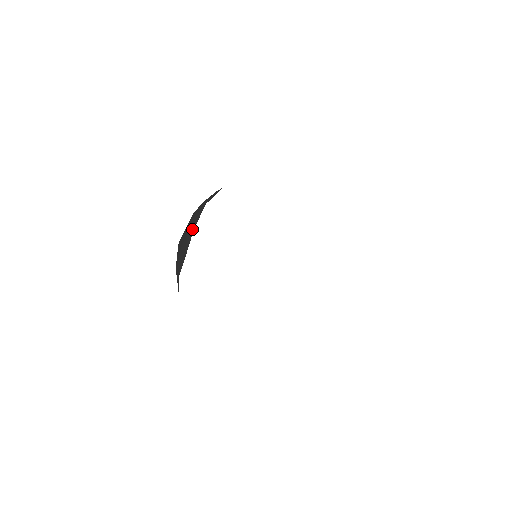
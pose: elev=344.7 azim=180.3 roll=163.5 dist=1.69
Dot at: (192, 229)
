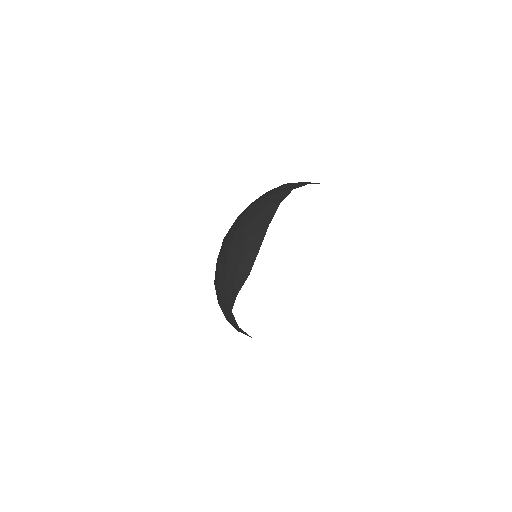
Dot at: occluded
